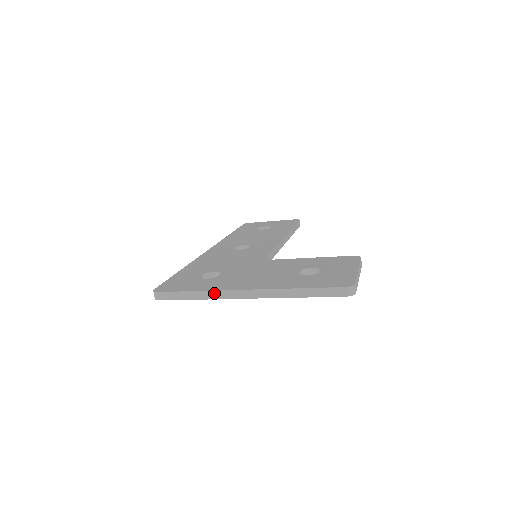
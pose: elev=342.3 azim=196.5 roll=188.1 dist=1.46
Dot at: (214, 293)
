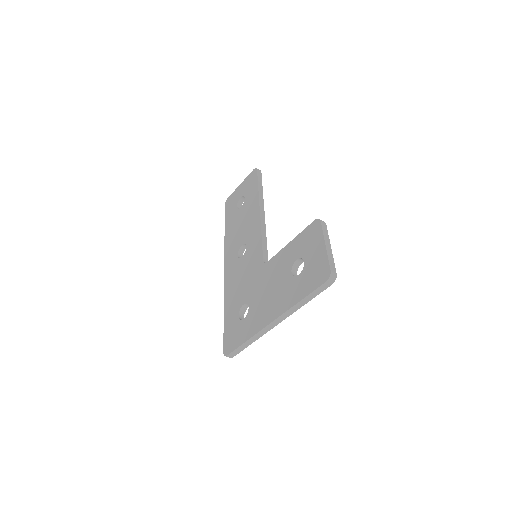
Dot at: (257, 335)
